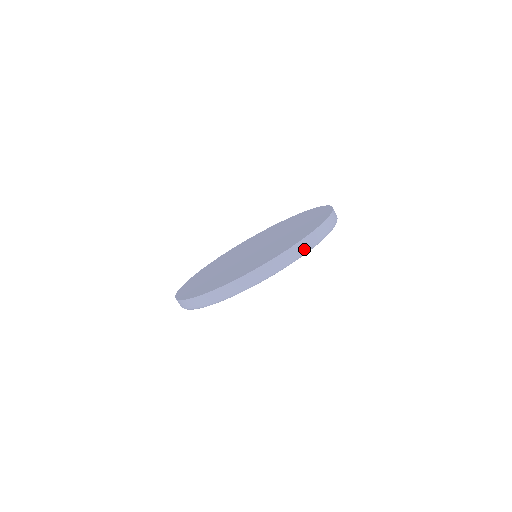
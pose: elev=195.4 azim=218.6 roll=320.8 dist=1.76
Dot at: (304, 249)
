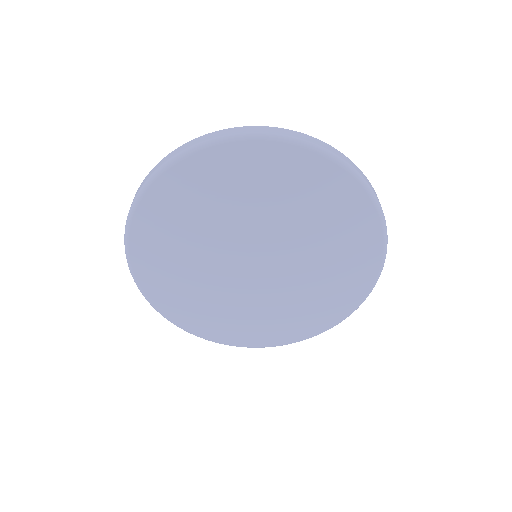
Dot at: (386, 228)
